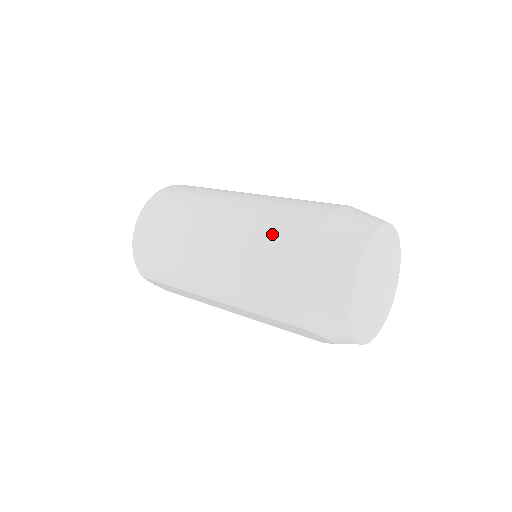
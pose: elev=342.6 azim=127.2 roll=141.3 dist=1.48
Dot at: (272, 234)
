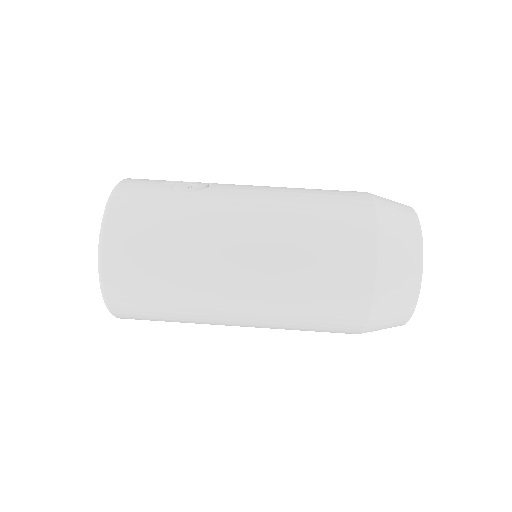
Dot at: (322, 283)
